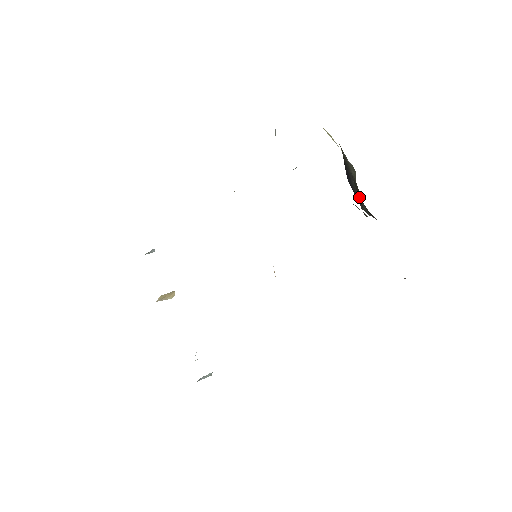
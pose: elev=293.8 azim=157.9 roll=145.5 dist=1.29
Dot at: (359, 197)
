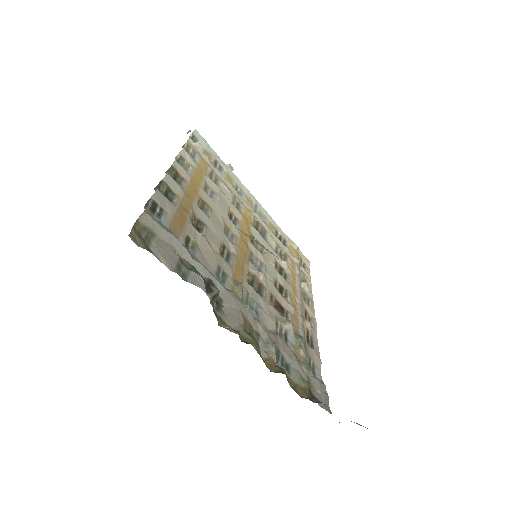
Dot at: occluded
